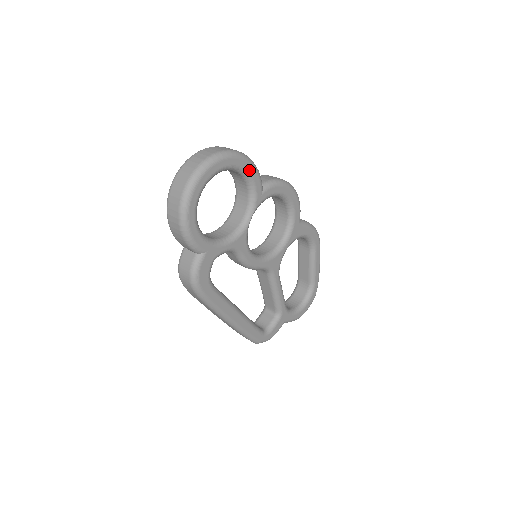
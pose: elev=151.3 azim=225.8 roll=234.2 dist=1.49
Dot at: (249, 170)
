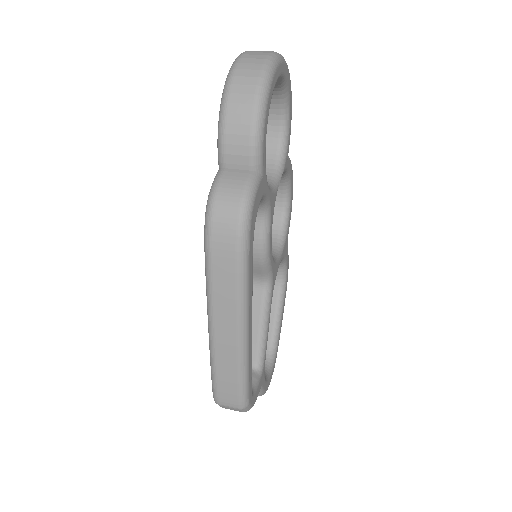
Dot at: (290, 114)
